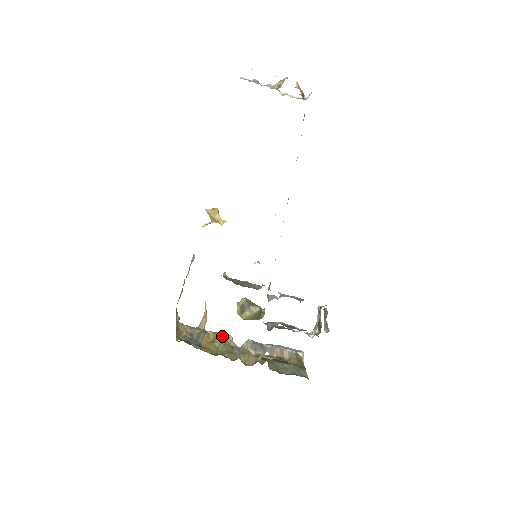
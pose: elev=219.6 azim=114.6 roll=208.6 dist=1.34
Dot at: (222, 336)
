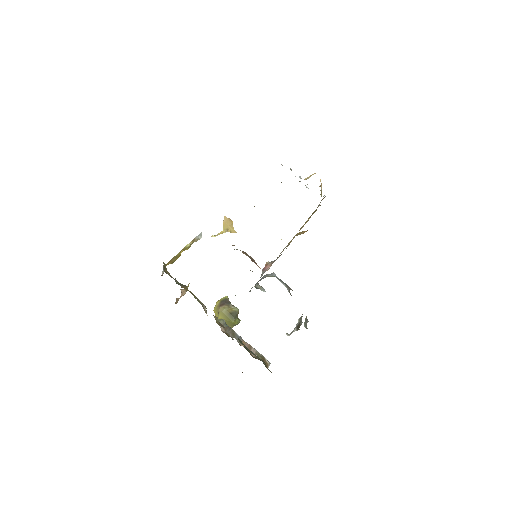
Dot at: (199, 300)
